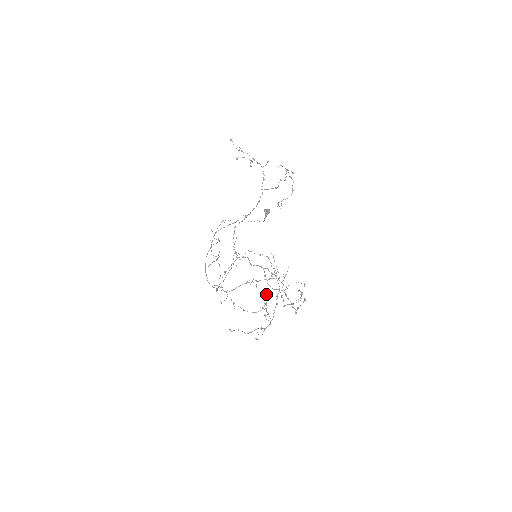
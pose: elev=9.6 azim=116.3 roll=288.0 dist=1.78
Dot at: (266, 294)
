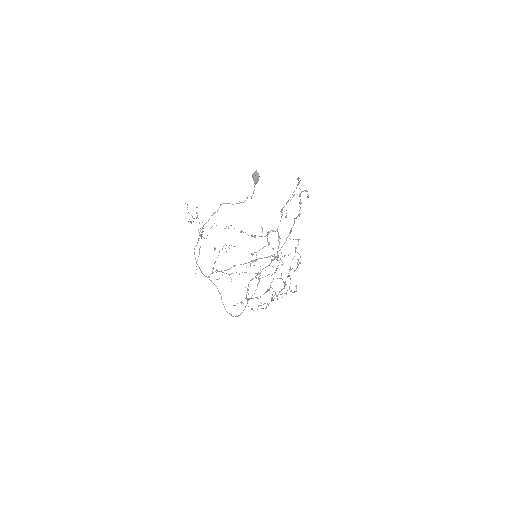
Dot at: occluded
